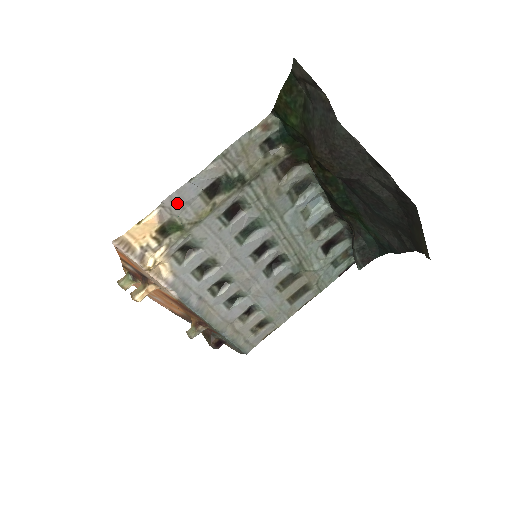
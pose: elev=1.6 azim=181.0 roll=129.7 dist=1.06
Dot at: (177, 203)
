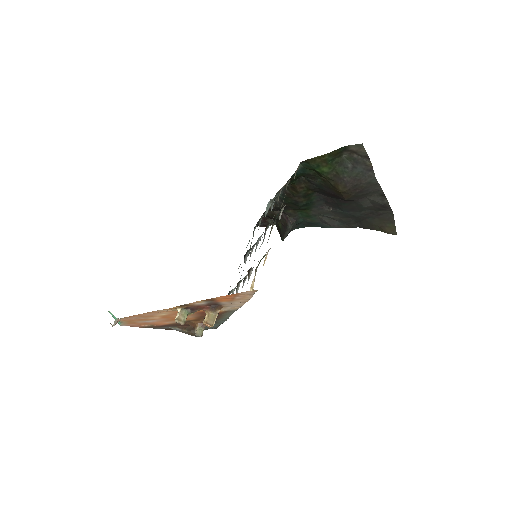
Dot at: occluded
